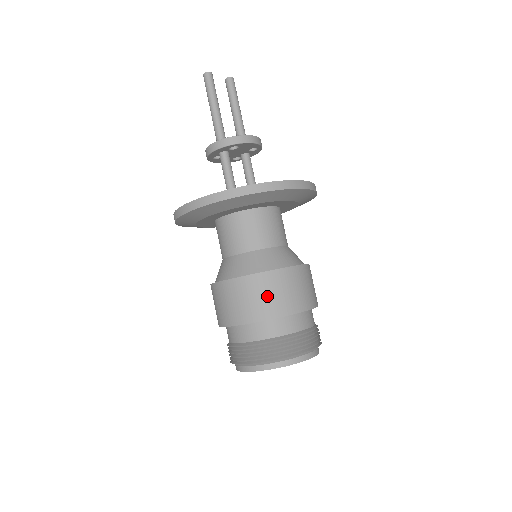
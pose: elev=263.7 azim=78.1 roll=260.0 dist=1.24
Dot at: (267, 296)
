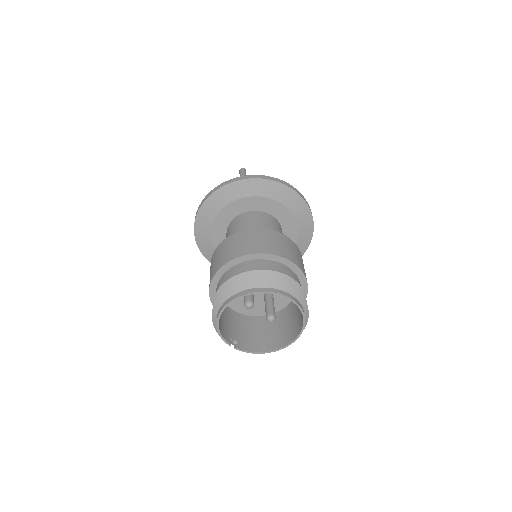
Dot at: (259, 240)
